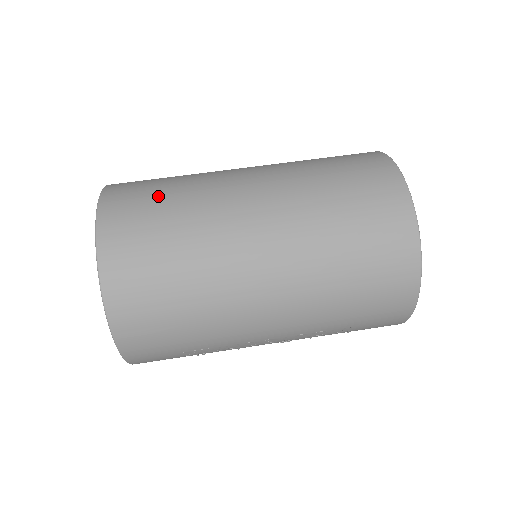
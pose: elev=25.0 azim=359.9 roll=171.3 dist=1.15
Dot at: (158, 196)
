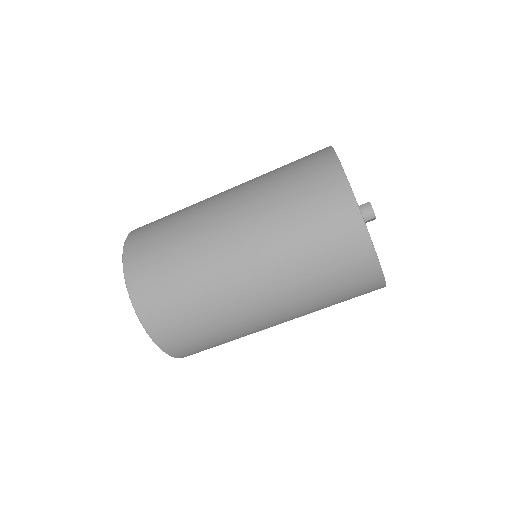
Dot at: (163, 253)
